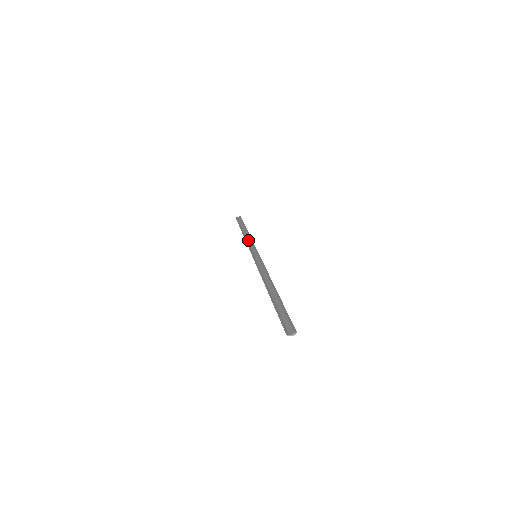
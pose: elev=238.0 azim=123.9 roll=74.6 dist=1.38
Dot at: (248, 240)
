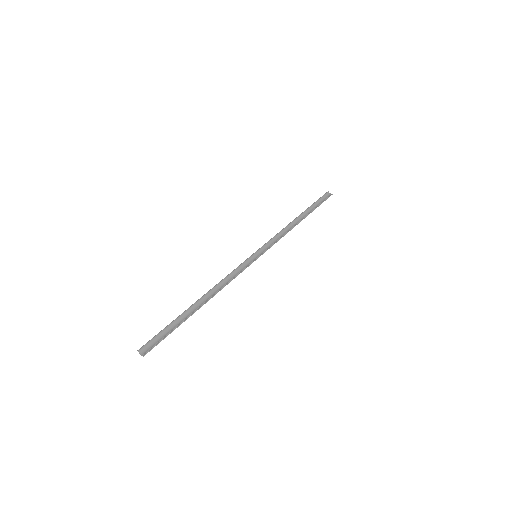
Dot at: (284, 231)
